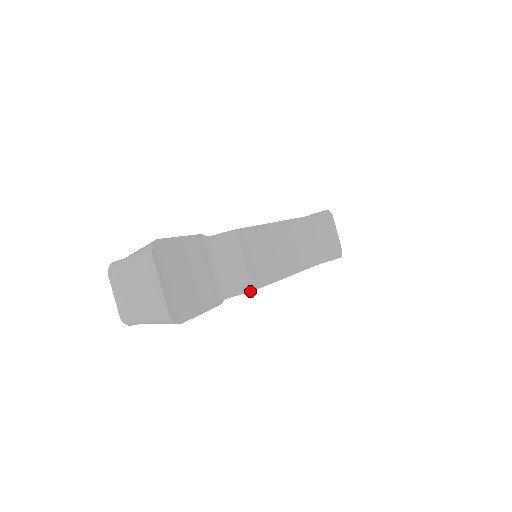
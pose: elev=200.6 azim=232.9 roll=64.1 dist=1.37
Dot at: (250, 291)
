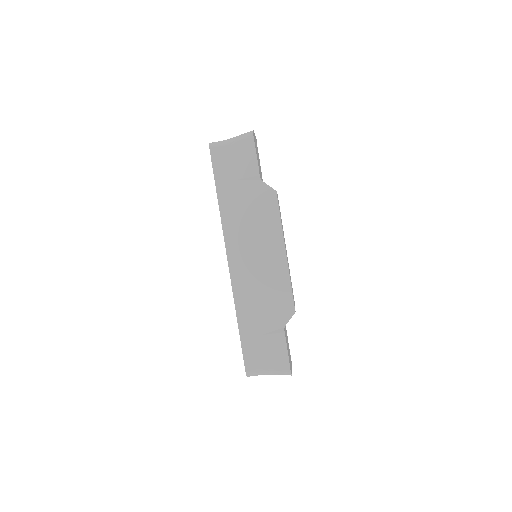
Dot at: (275, 190)
